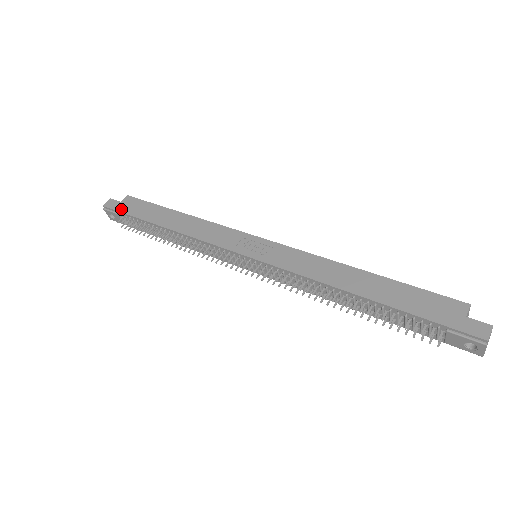
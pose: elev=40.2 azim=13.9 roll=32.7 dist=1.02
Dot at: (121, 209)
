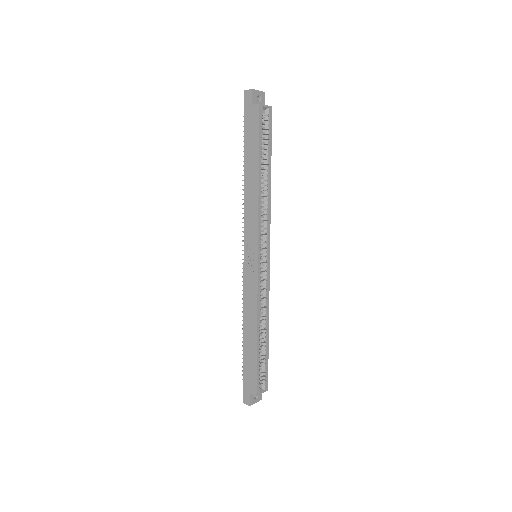
Dot at: (246, 114)
